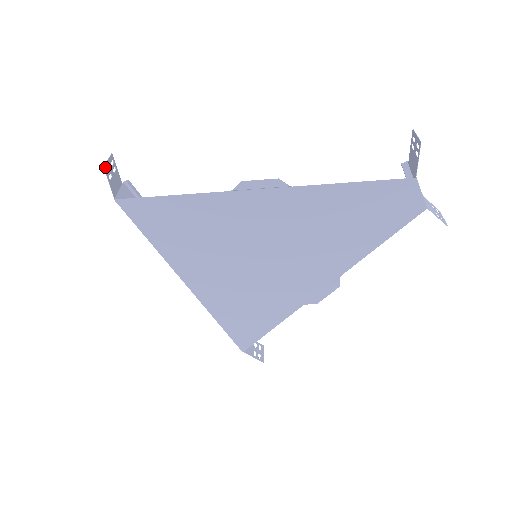
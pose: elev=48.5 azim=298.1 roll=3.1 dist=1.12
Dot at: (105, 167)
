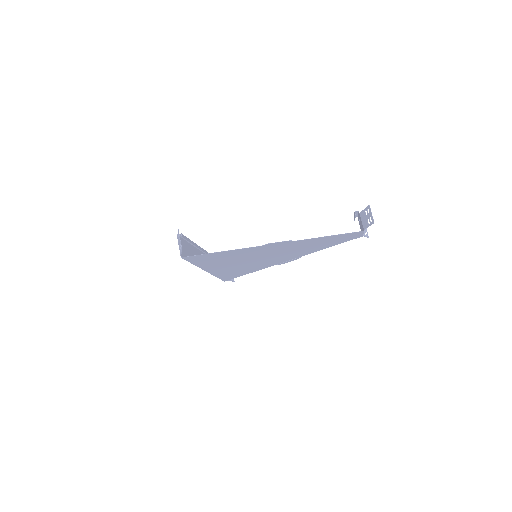
Dot at: (181, 248)
